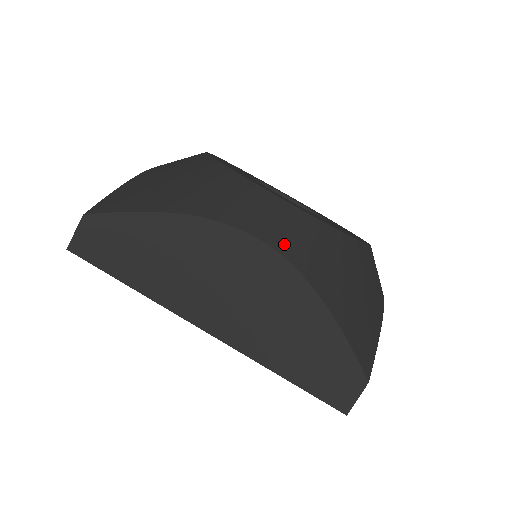
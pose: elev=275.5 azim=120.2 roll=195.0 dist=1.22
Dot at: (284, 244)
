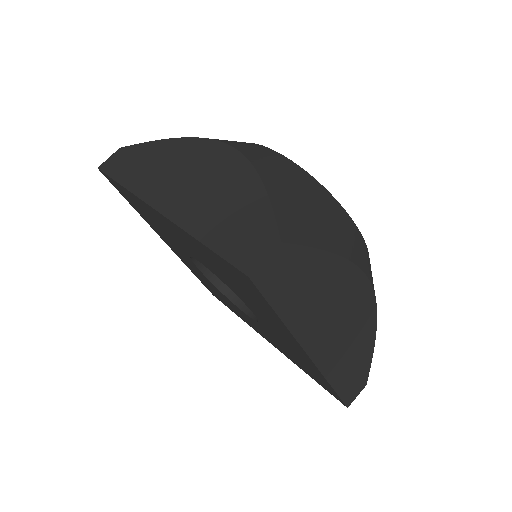
Dot at: occluded
